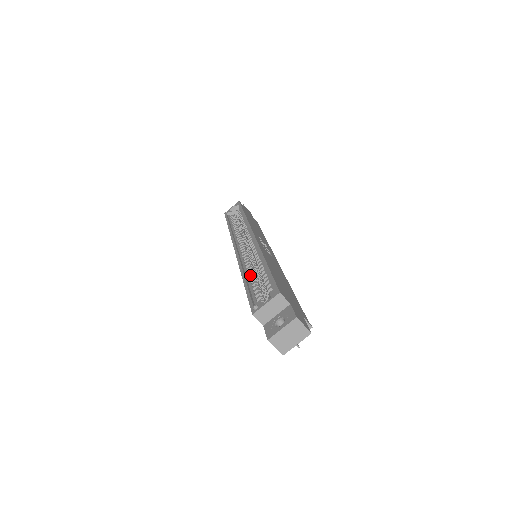
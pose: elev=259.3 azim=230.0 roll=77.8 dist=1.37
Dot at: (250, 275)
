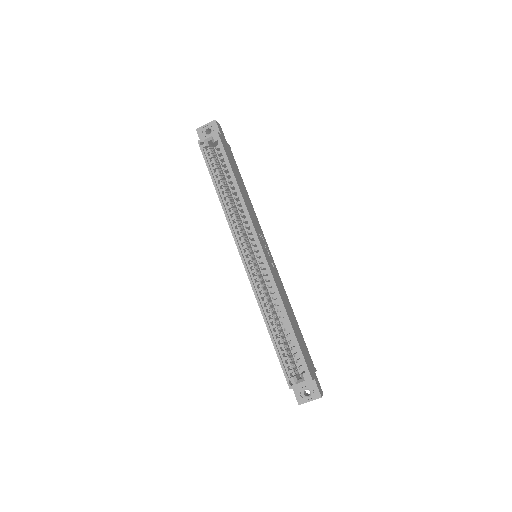
Dot at: occluded
